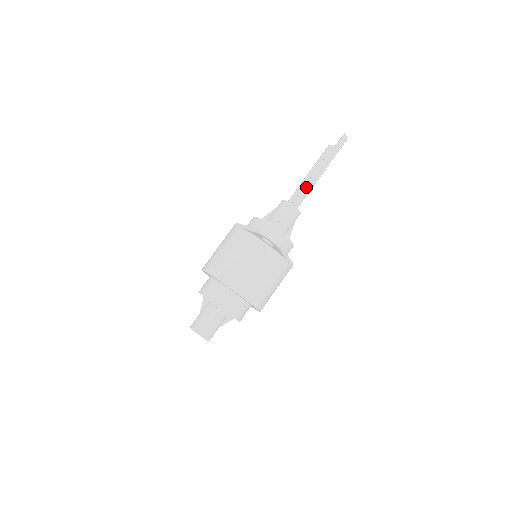
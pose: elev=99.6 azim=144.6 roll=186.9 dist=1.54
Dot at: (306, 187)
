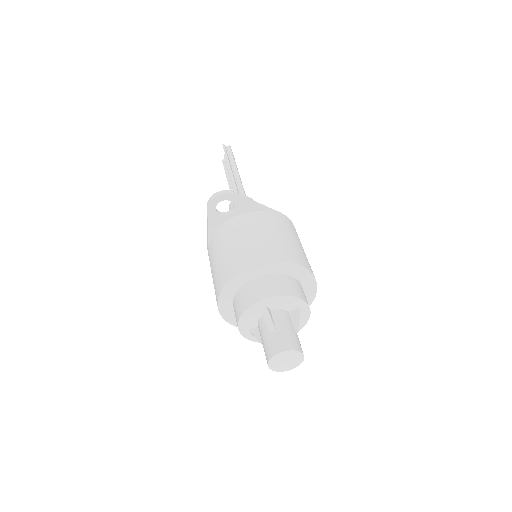
Dot at: (234, 186)
